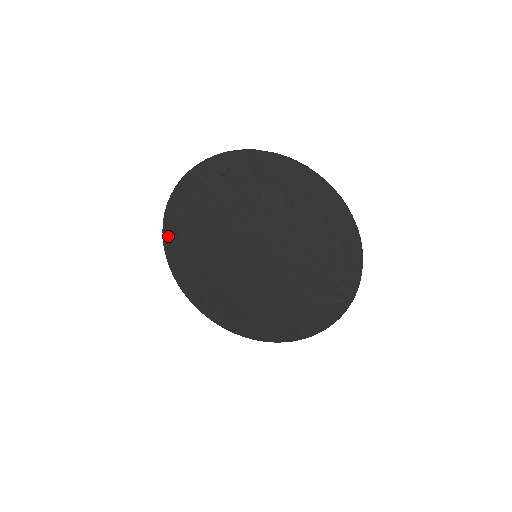
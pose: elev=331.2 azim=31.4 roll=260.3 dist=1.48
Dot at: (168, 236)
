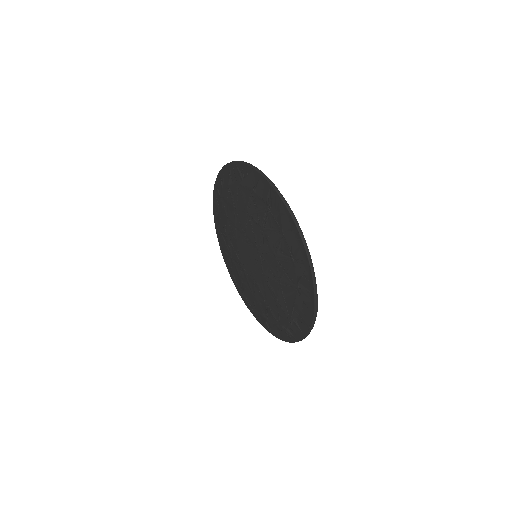
Dot at: (216, 191)
